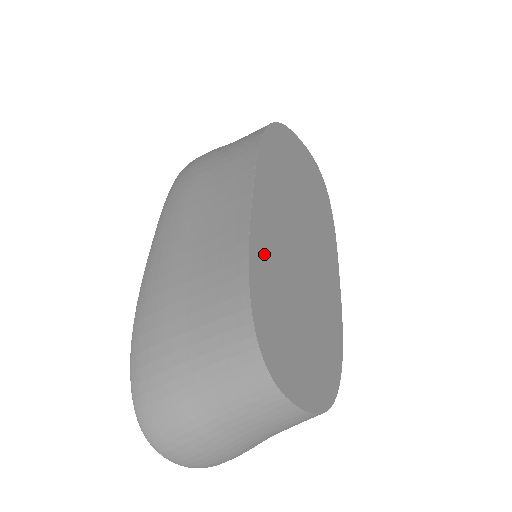
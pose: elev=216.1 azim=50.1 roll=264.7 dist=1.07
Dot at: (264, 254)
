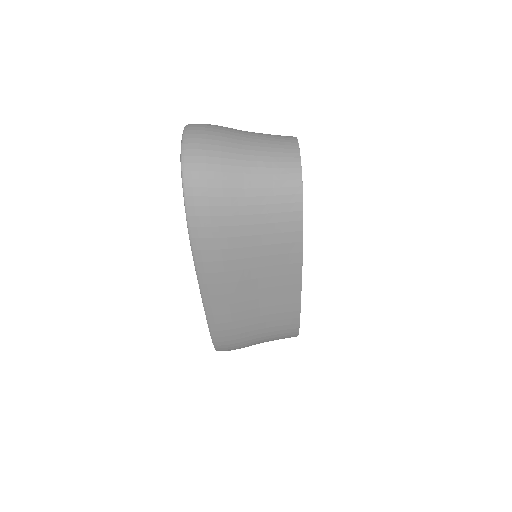
Dot at: occluded
